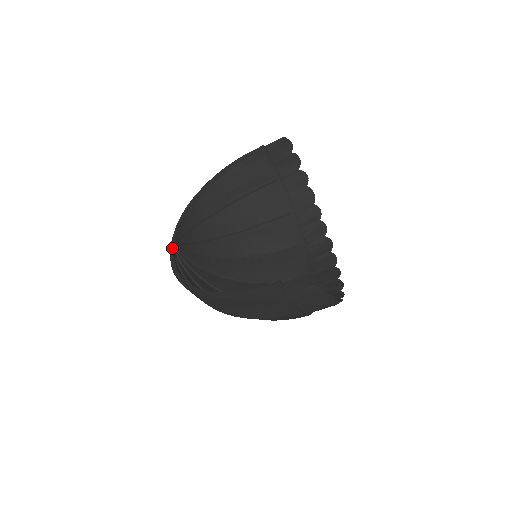
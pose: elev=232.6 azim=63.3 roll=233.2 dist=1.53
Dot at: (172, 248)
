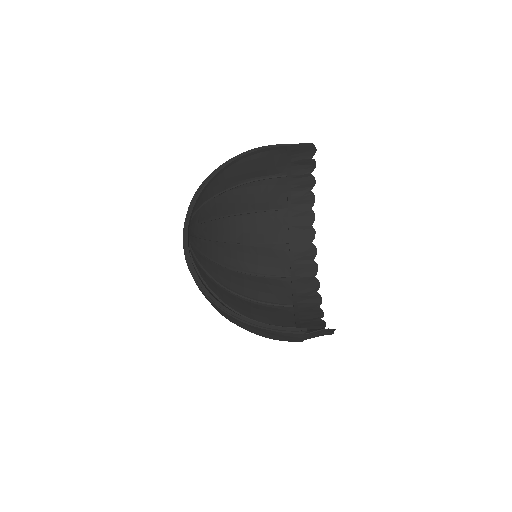
Dot at: (186, 237)
